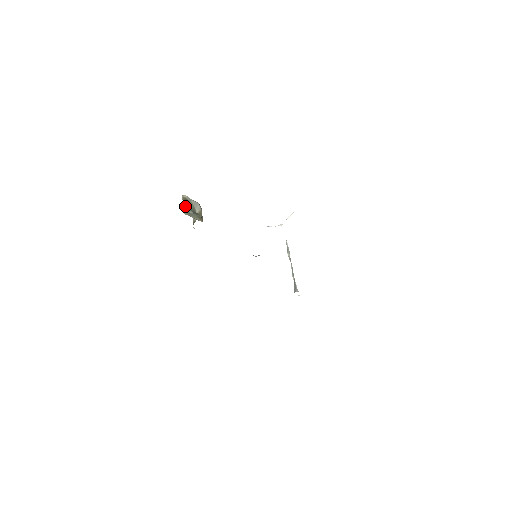
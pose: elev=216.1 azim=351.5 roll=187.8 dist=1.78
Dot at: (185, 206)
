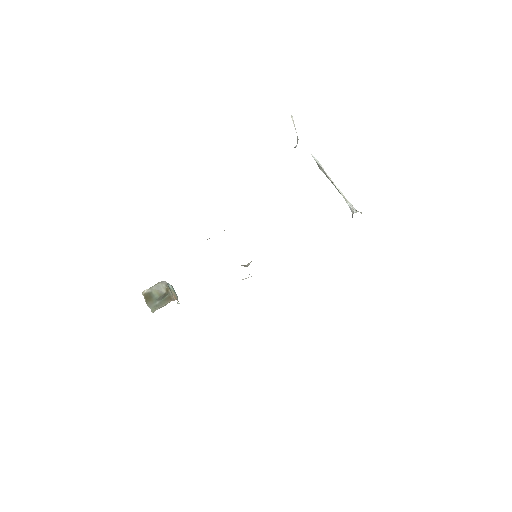
Dot at: (149, 303)
